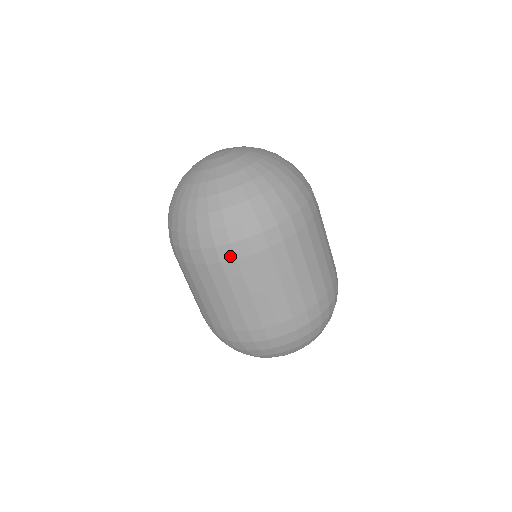
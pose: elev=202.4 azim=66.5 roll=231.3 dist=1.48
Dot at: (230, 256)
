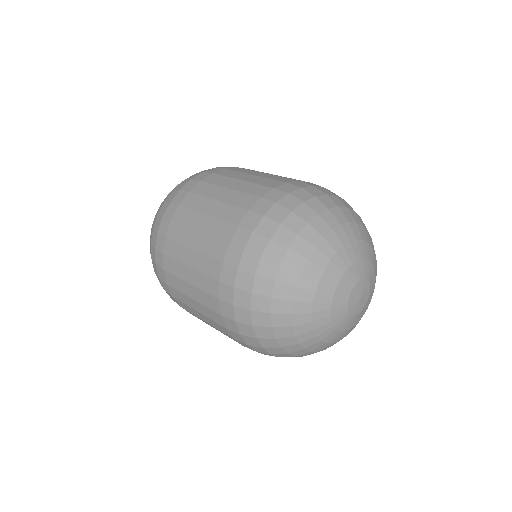
Dot at: (167, 224)
